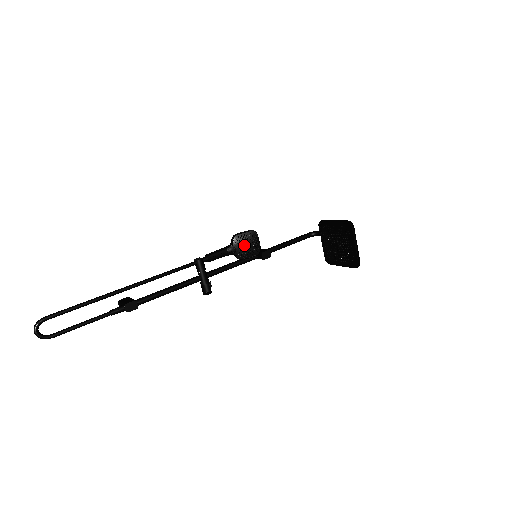
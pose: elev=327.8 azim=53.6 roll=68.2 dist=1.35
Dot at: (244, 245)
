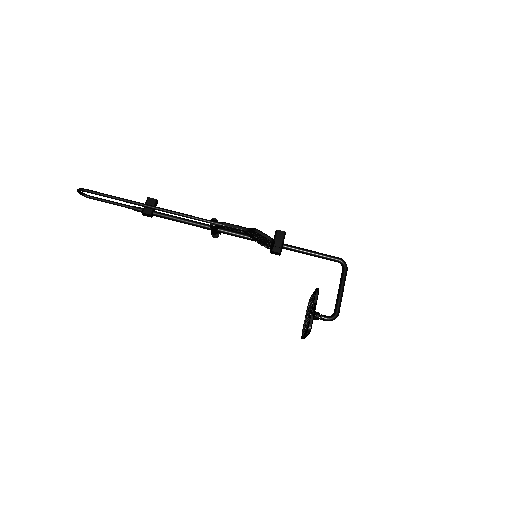
Dot at: (258, 239)
